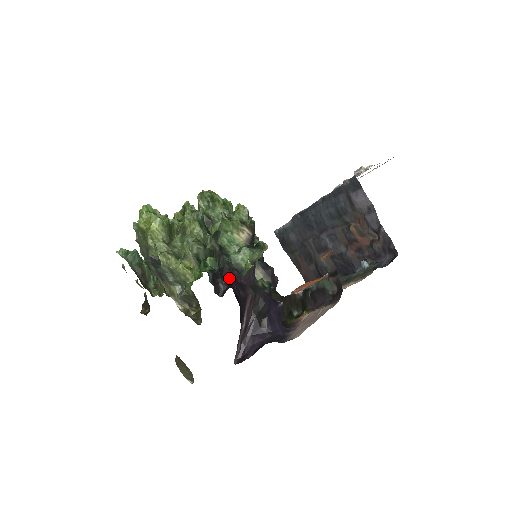
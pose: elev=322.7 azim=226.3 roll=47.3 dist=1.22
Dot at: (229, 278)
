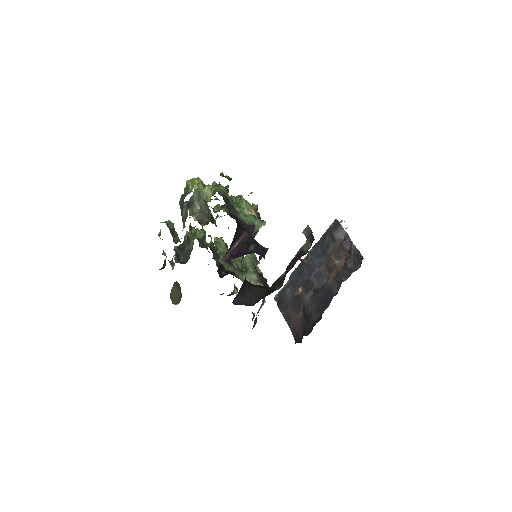
Dot at: occluded
